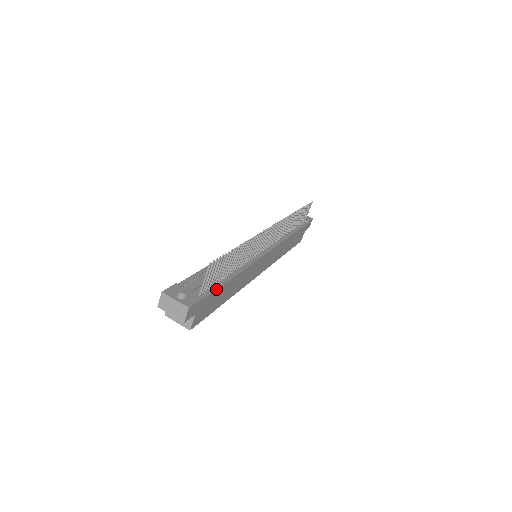
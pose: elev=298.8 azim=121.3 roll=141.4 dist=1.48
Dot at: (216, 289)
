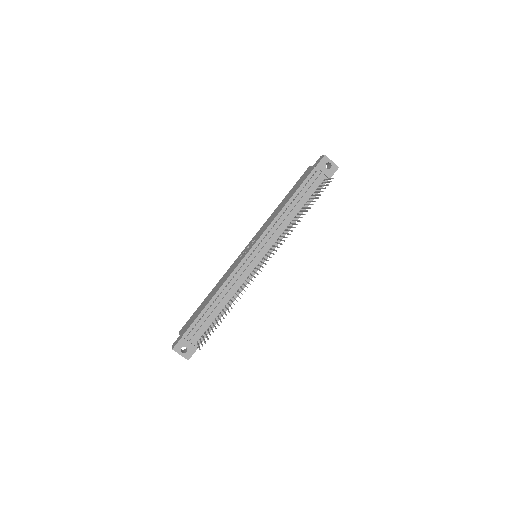
Dot at: occluded
